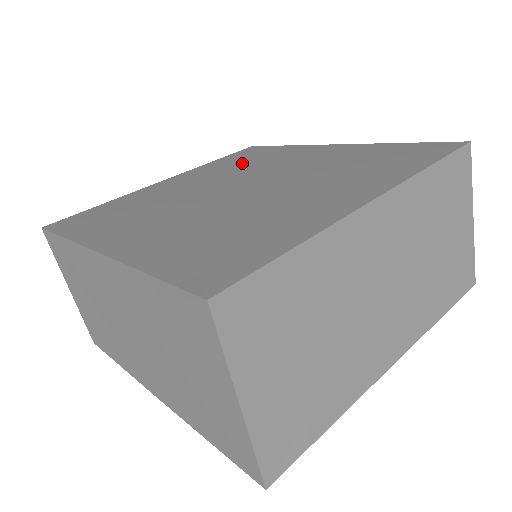
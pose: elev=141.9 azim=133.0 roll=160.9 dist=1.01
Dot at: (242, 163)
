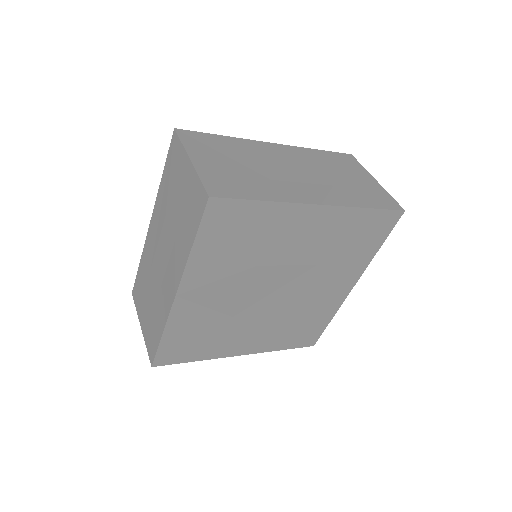
Dot at: occluded
